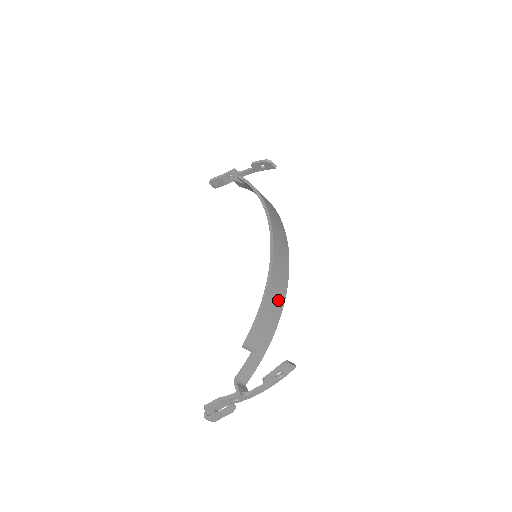
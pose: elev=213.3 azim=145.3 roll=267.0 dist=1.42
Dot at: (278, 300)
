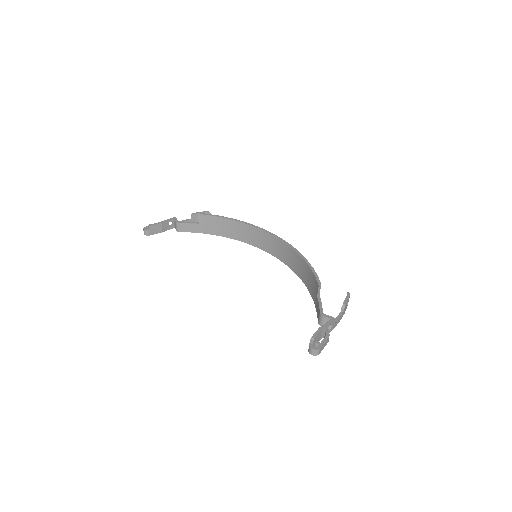
Dot at: occluded
